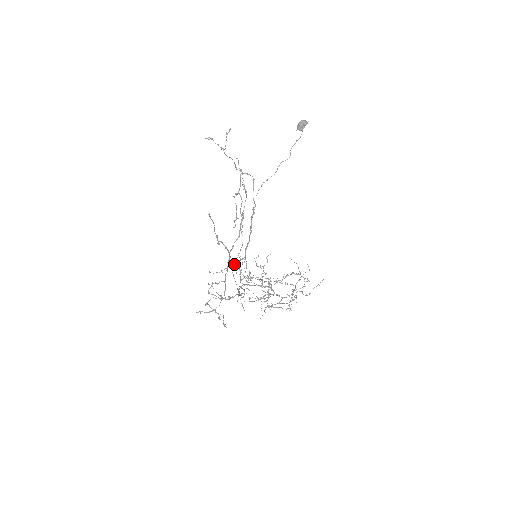
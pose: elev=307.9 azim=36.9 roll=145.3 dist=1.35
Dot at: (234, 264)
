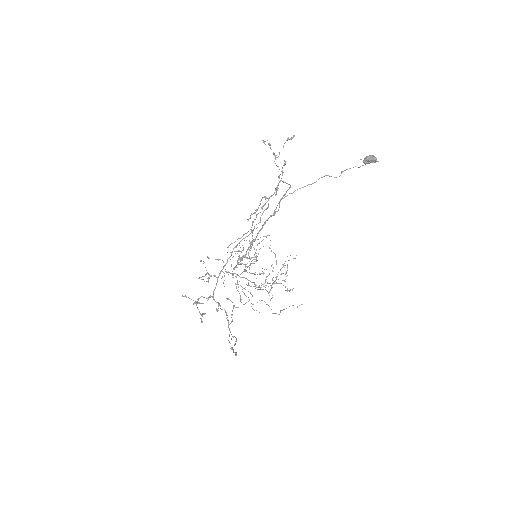
Dot at: occluded
